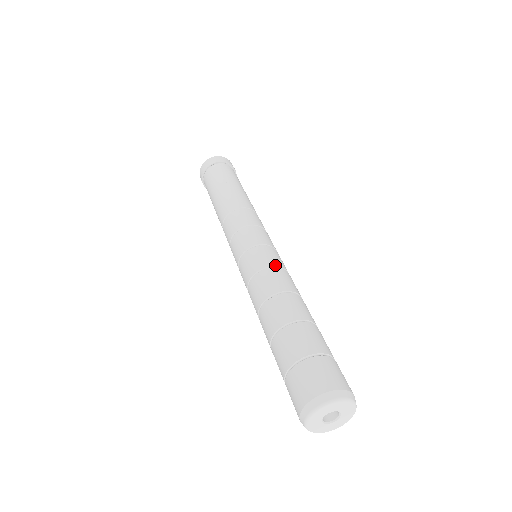
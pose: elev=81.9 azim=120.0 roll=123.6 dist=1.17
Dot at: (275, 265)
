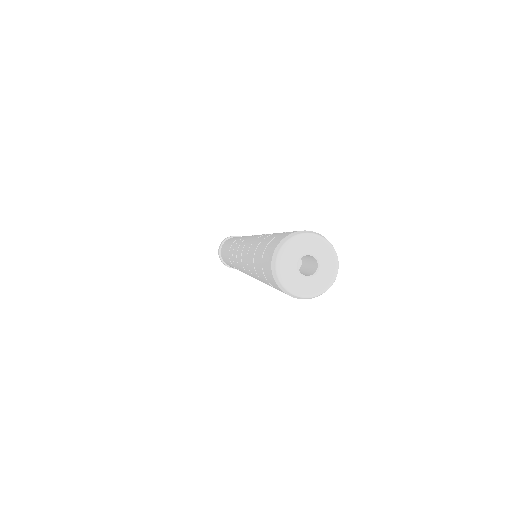
Dot at: occluded
